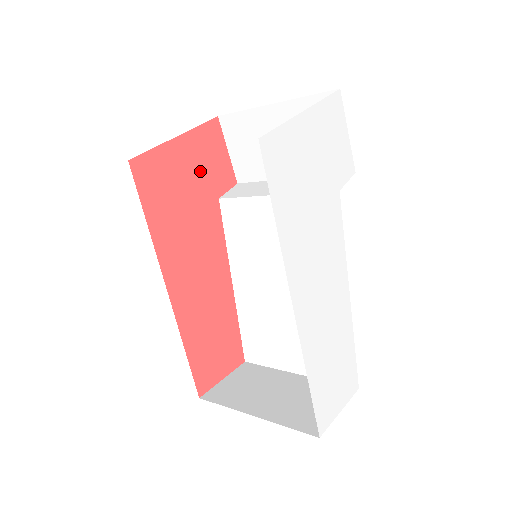
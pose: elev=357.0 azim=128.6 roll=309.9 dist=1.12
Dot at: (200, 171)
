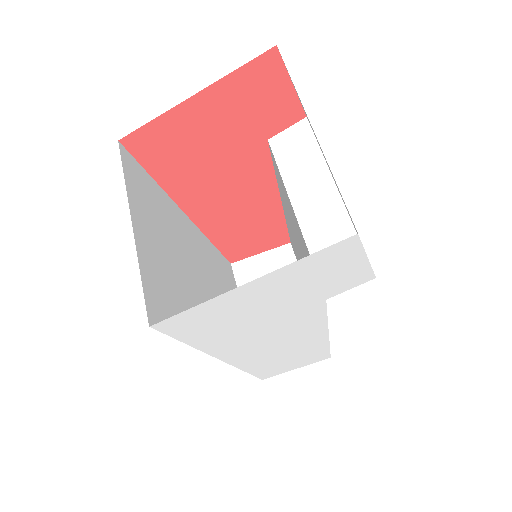
Dot at: (235, 121)
